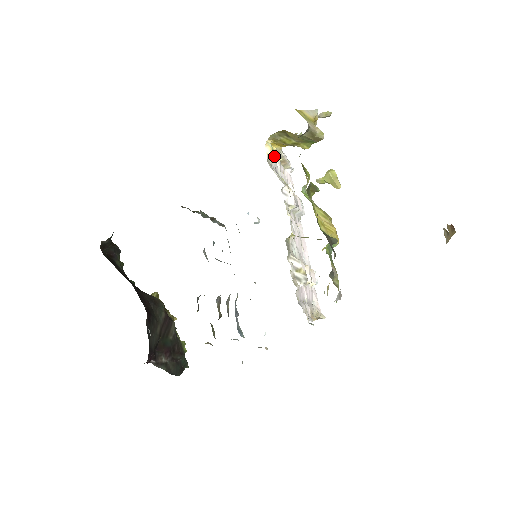
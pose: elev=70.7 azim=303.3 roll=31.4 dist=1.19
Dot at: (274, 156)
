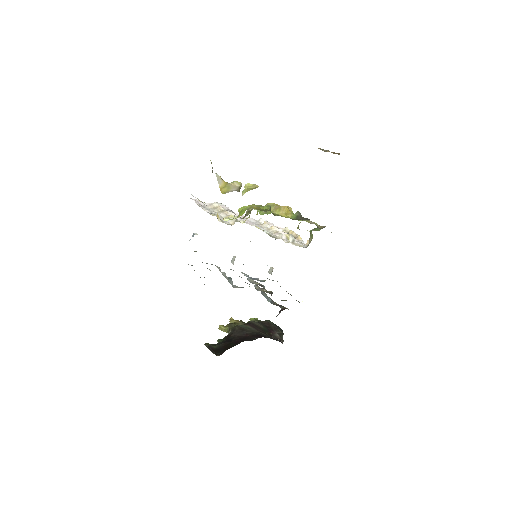
Dot at: occluded
